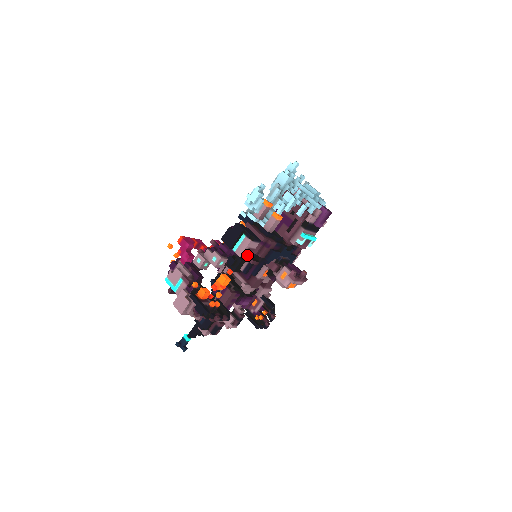
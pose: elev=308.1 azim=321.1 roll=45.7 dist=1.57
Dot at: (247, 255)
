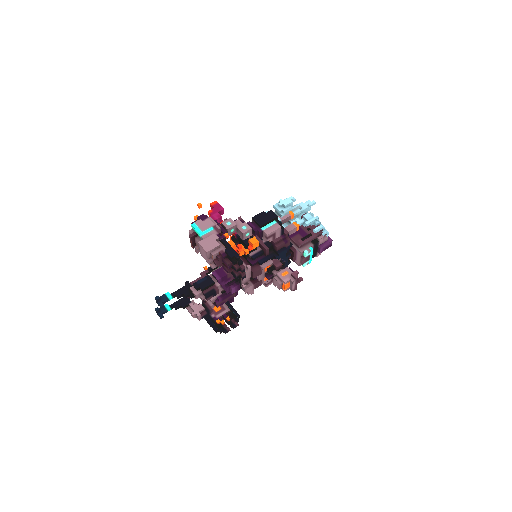
Dot at: (269, 239)
